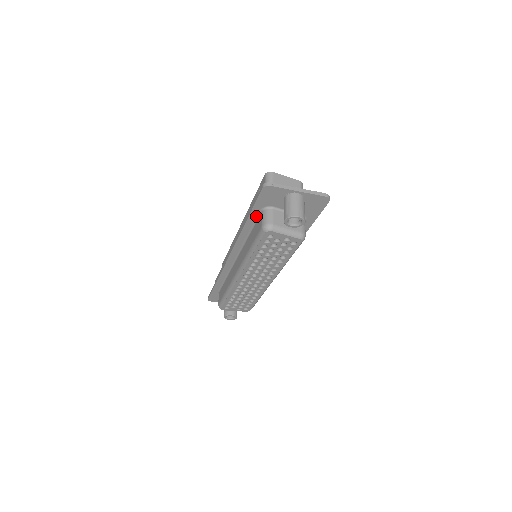
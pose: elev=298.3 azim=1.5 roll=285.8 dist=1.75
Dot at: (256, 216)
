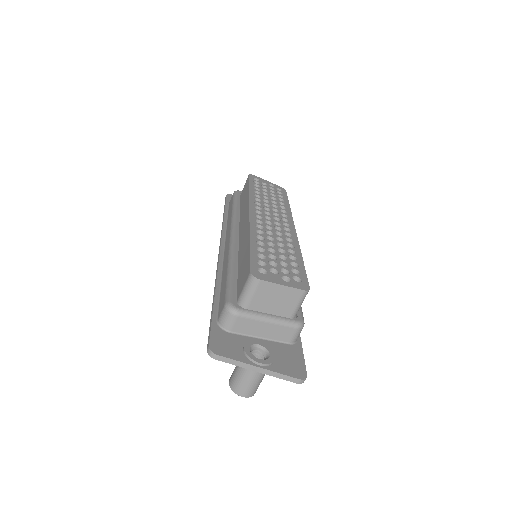
Dot at: occluded
